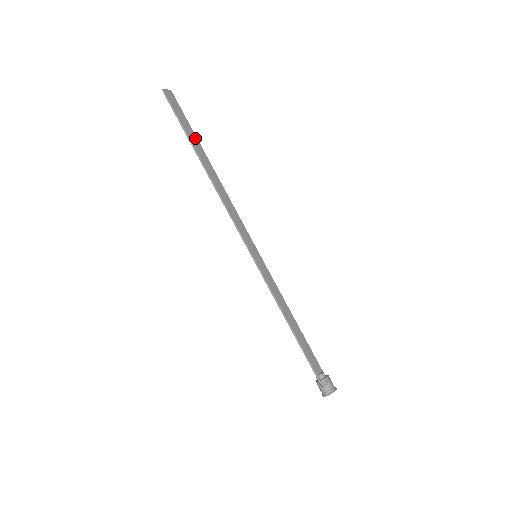
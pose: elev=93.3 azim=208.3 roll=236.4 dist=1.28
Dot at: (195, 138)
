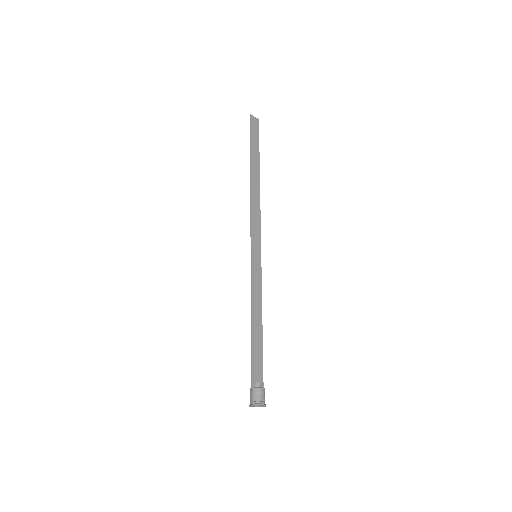
Dot at: (257, 154)
